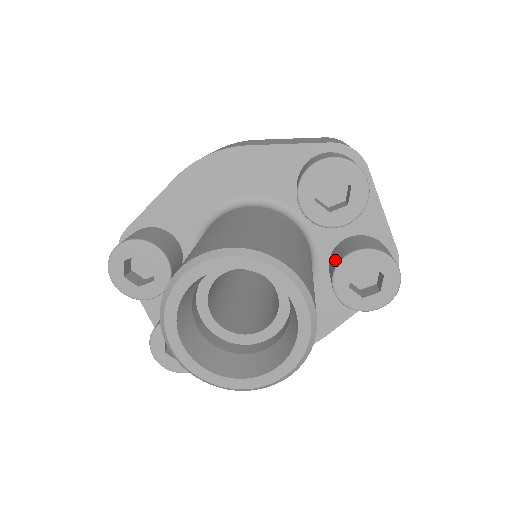
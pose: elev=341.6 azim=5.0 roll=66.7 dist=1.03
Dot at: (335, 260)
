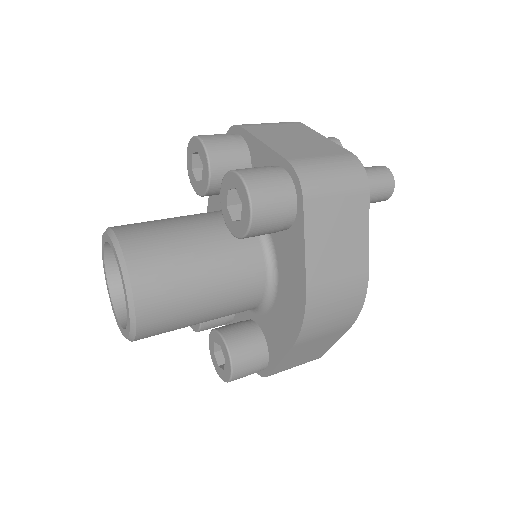
Dot at: occluded
